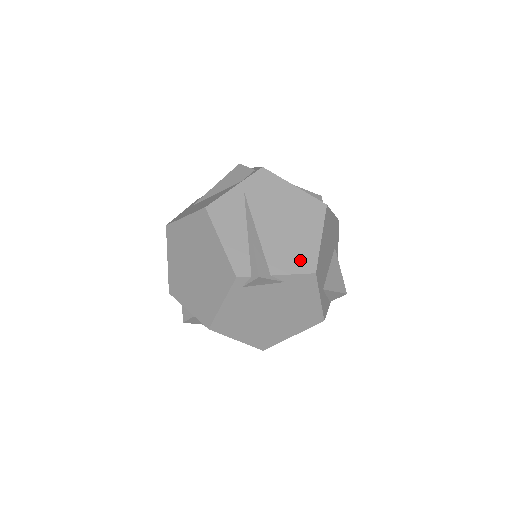
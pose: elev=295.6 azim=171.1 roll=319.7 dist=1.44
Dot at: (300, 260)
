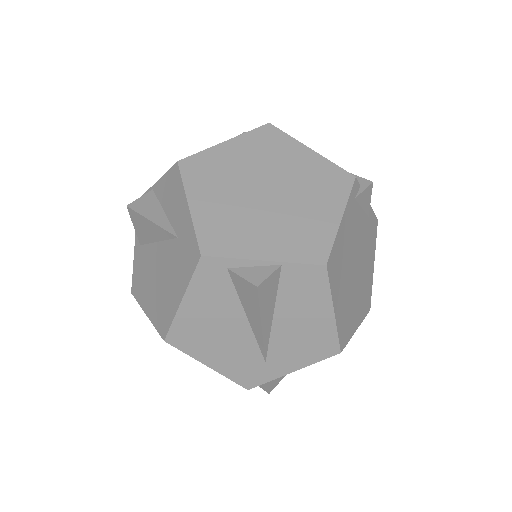
Dot at: occluded
